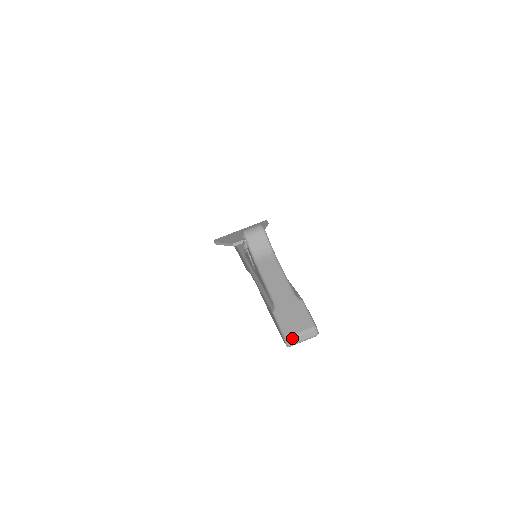
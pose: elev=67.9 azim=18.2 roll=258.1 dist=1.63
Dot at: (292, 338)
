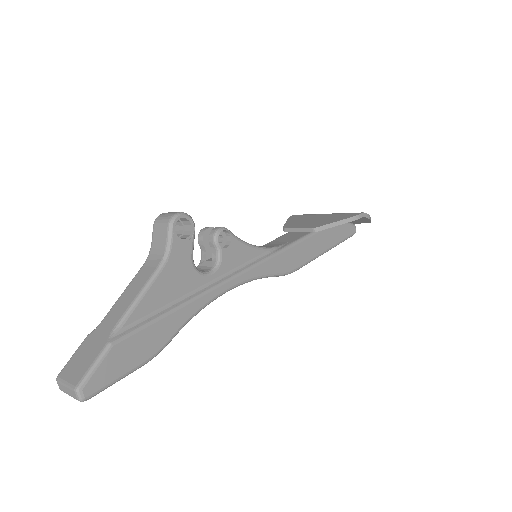
Dot at: (59, 382)
